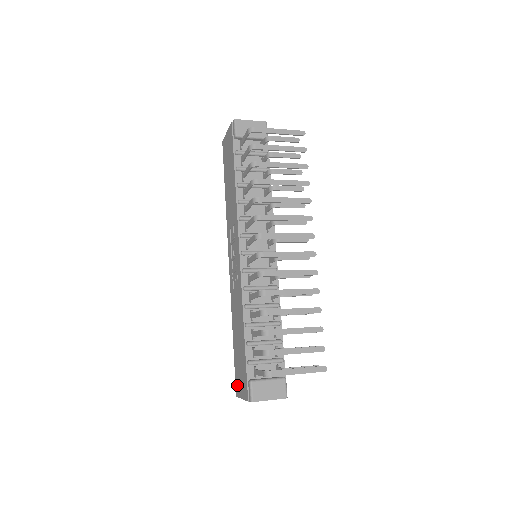
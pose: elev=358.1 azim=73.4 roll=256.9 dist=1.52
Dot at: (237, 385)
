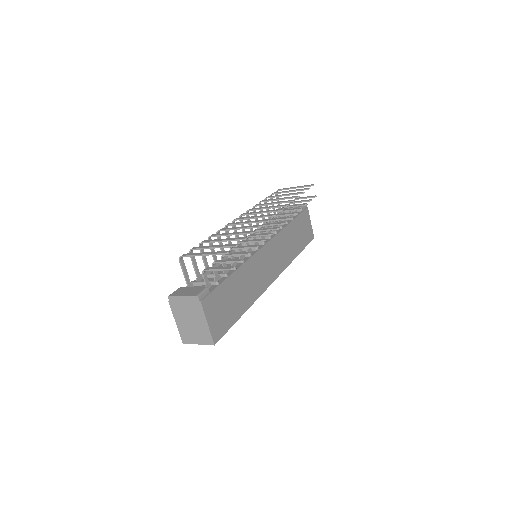
Dot at: occluded
